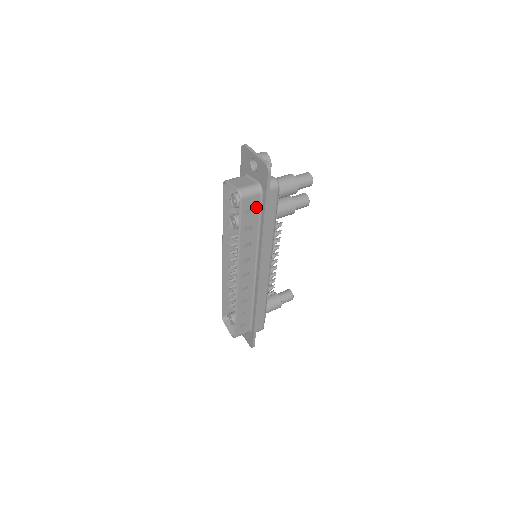
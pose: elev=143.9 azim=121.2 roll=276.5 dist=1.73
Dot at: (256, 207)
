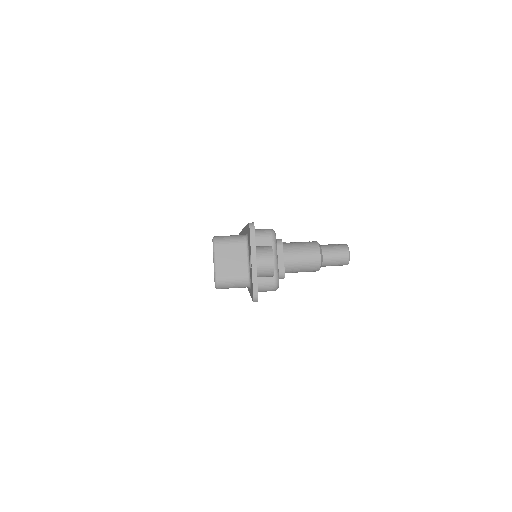
Dot at: occluded
